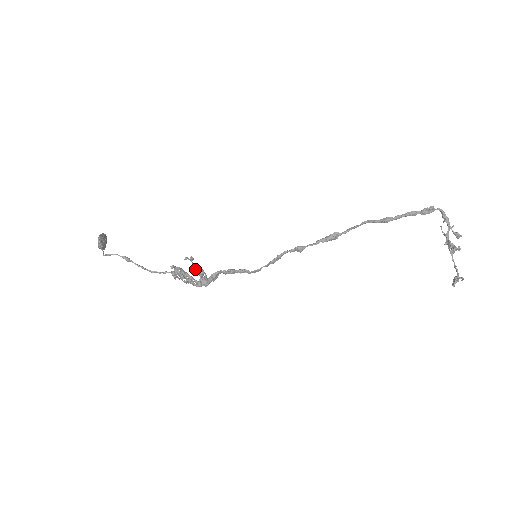
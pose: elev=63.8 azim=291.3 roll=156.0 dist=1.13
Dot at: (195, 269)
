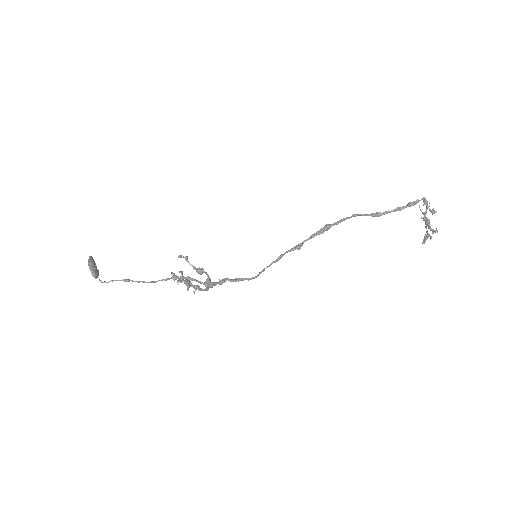
Dot at: (194, 269)
